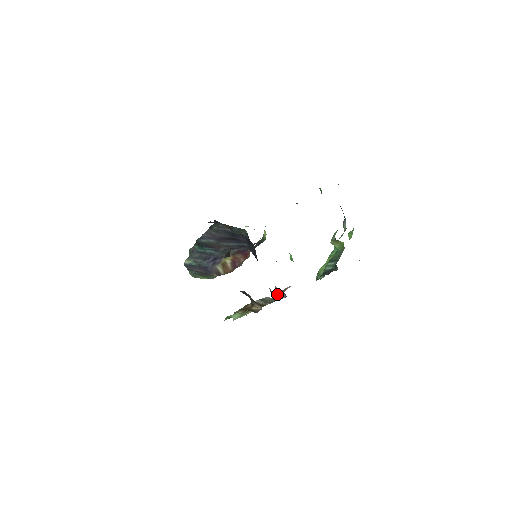
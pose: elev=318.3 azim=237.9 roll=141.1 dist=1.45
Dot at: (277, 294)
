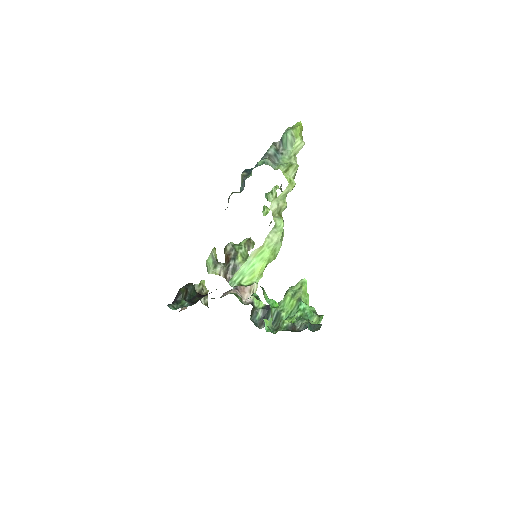
Dot at: occluded
